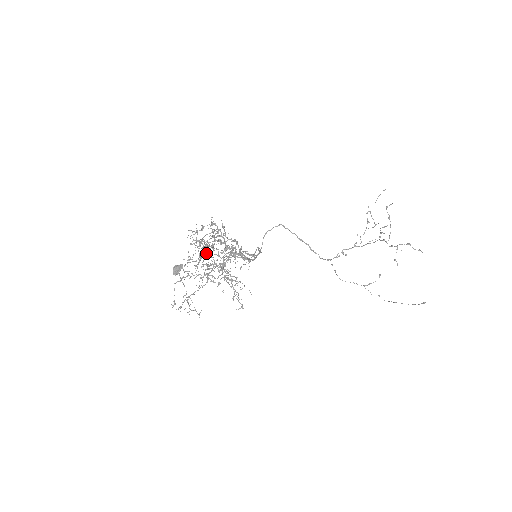
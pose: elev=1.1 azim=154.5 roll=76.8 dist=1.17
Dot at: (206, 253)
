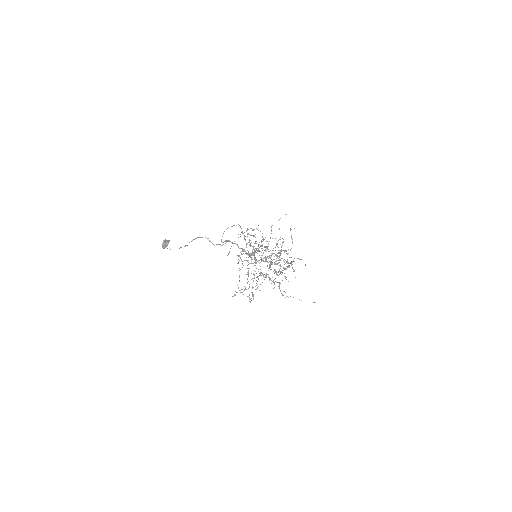
Dot at: occluded
